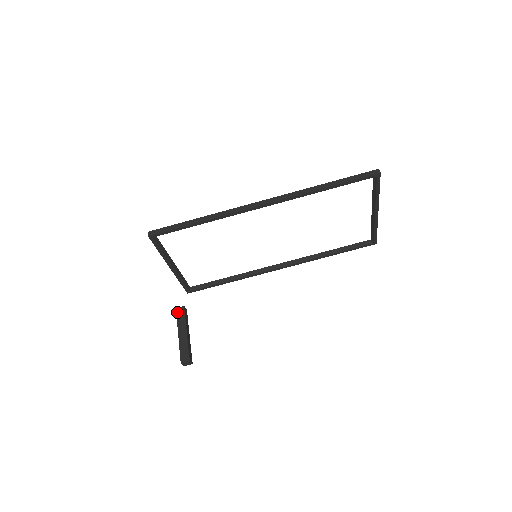
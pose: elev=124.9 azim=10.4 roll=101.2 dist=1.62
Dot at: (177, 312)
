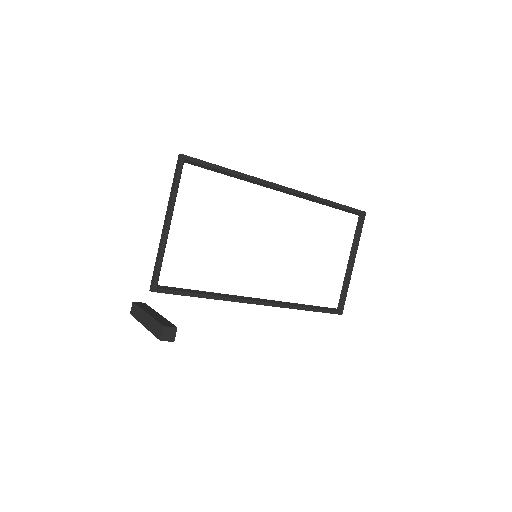
Dot at: (136, 303)
